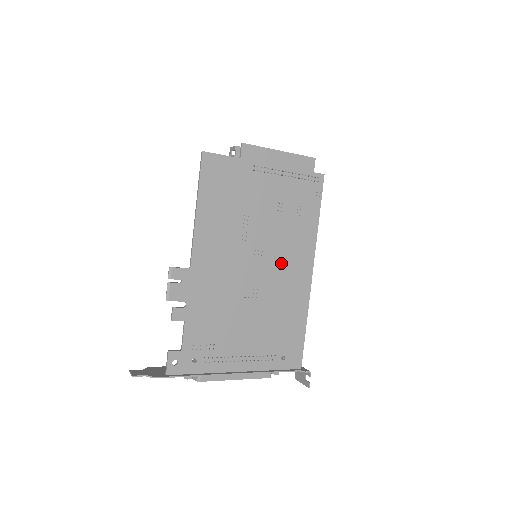
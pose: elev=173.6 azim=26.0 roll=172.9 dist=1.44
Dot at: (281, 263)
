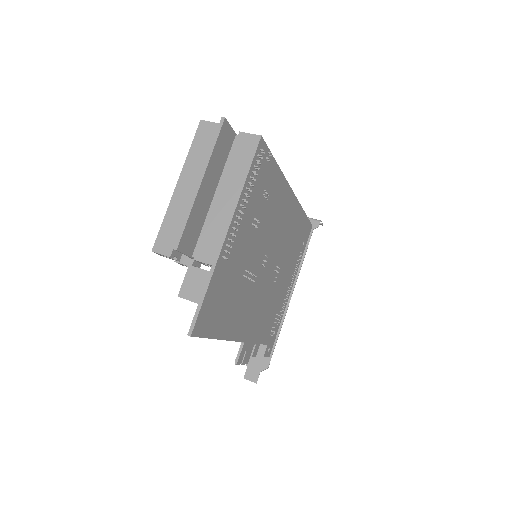
Dot at: (277, 232)
